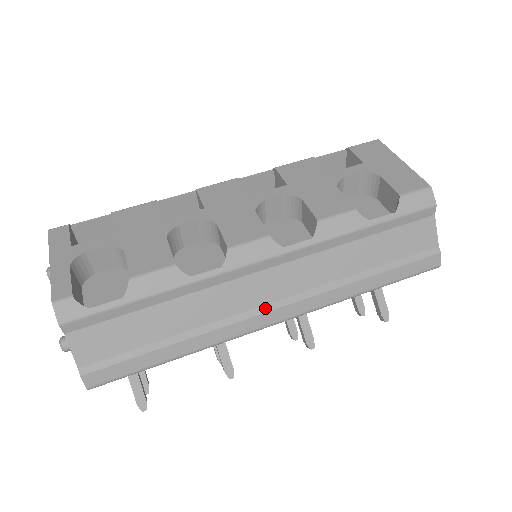
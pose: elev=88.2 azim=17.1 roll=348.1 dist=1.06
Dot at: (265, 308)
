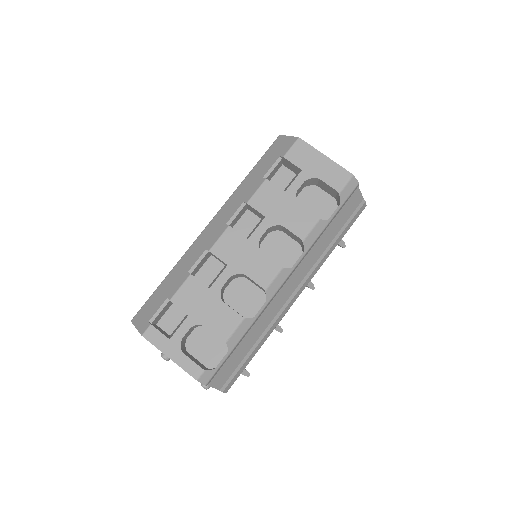
Dot at: (291, 297)
